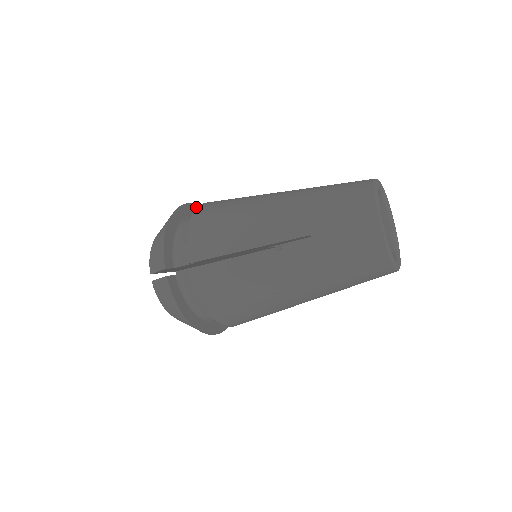
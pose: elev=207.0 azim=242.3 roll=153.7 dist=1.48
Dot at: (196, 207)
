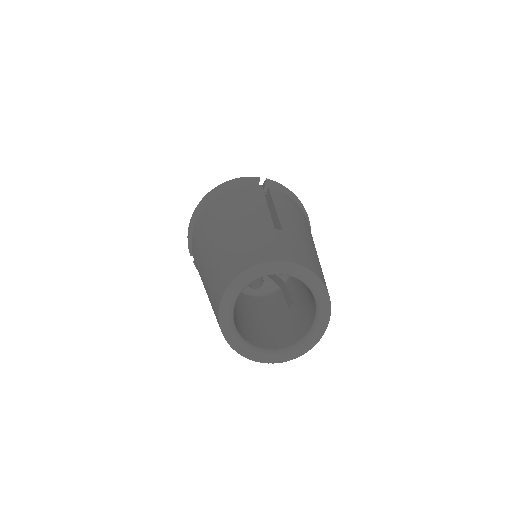
Dot at: (236, 181)
